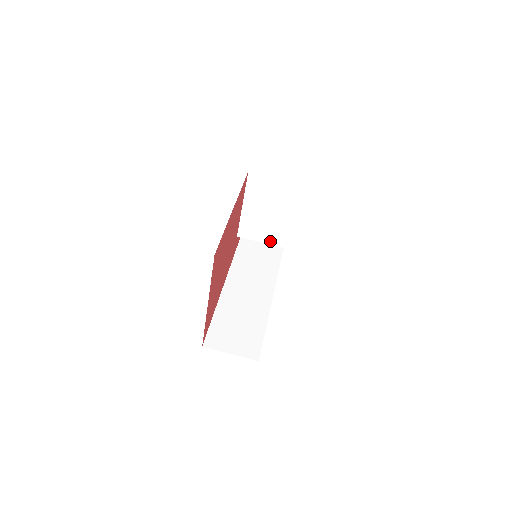
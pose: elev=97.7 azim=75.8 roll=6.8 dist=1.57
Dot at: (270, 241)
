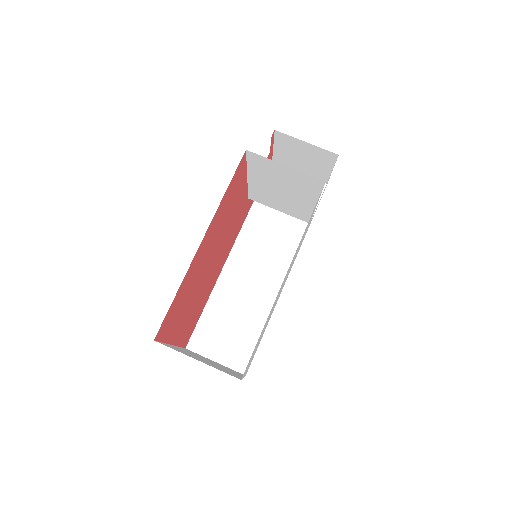
Dot at: (290, 213)
